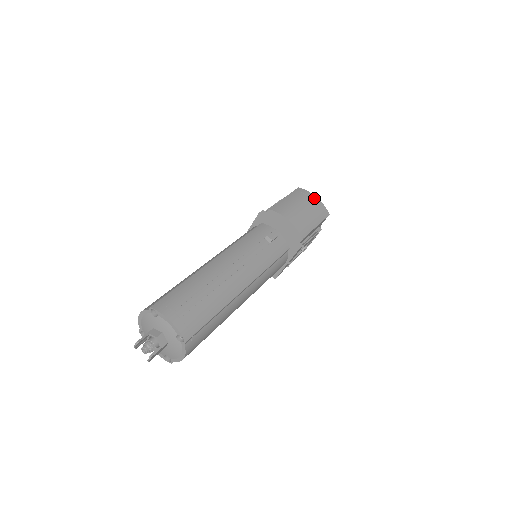
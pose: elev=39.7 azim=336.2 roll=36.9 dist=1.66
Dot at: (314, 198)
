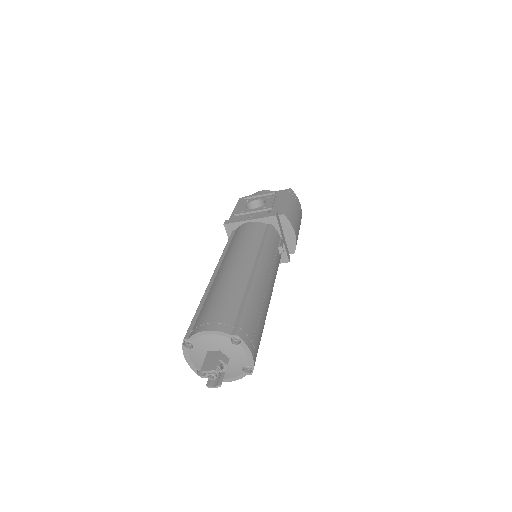
Dot at: (300, 207)
